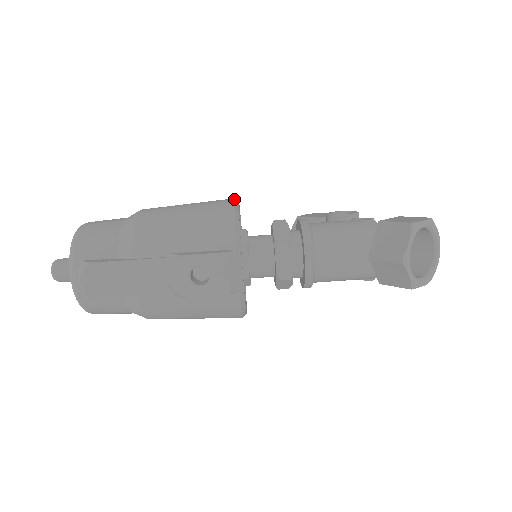
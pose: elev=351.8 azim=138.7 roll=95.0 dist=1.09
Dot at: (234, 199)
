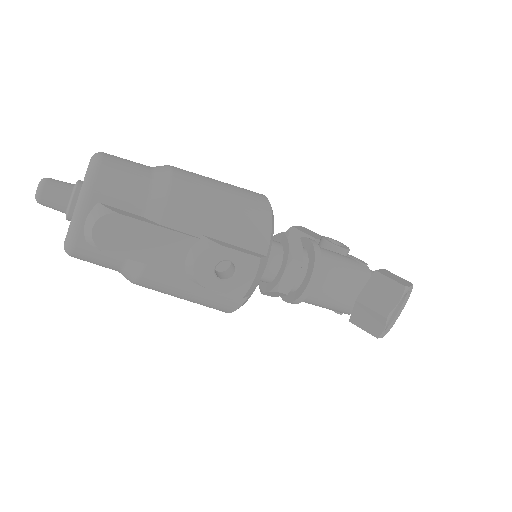
Dot at: occluded
